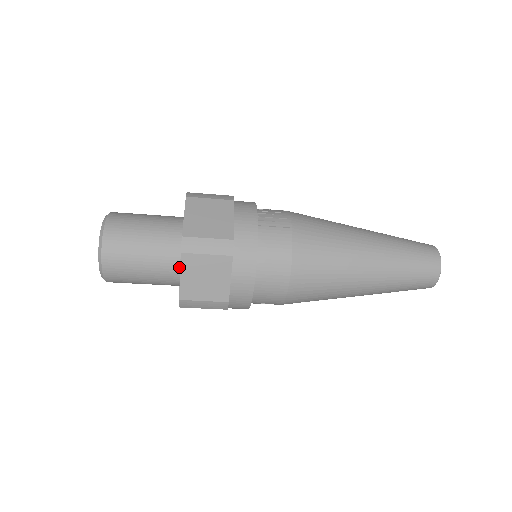
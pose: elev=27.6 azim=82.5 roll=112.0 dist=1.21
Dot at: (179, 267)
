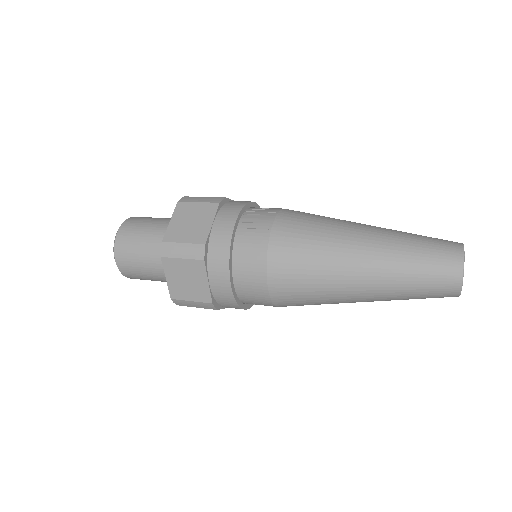
Dot at: occluded
